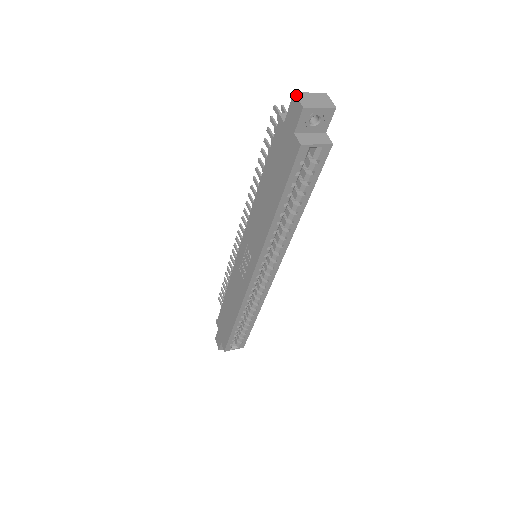
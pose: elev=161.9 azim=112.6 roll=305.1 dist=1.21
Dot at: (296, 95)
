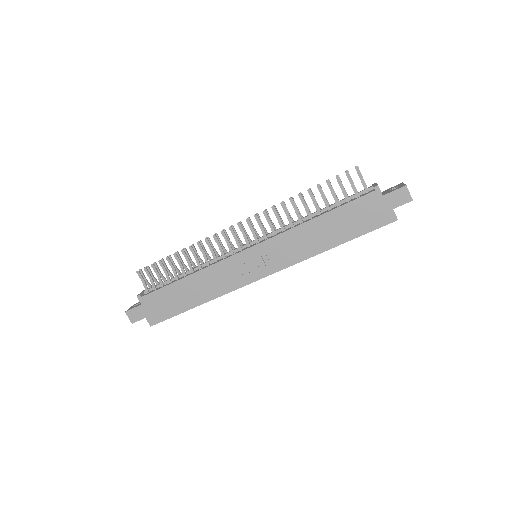
Dot at: occluded
